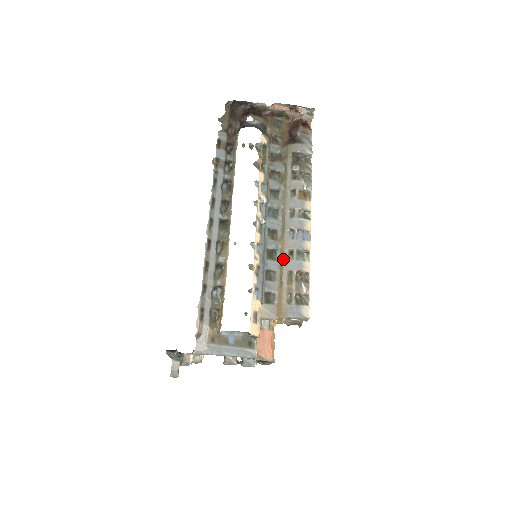
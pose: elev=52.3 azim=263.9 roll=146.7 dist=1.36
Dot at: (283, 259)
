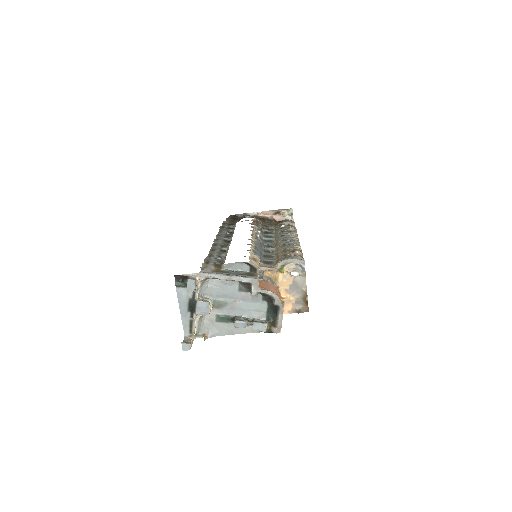
Dot at: (278, 249)
